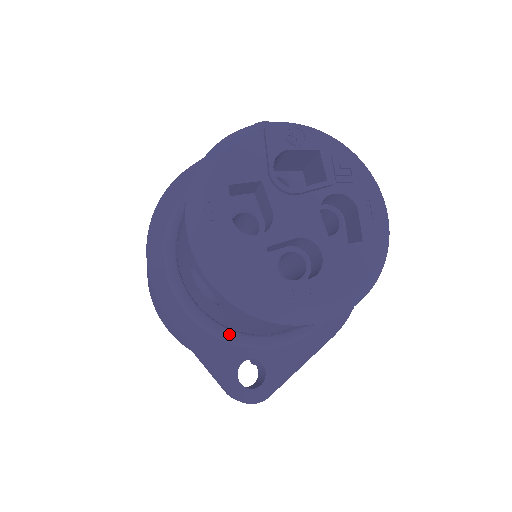
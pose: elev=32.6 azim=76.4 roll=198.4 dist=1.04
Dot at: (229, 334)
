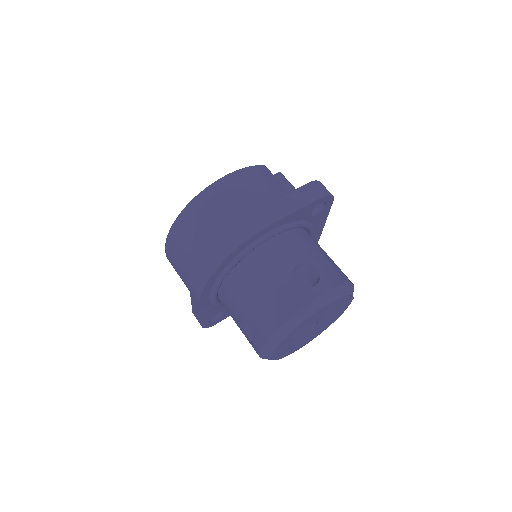
Dot at: (222, 307)
